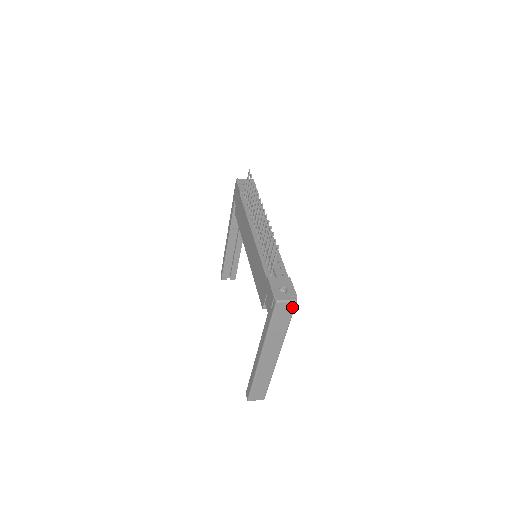
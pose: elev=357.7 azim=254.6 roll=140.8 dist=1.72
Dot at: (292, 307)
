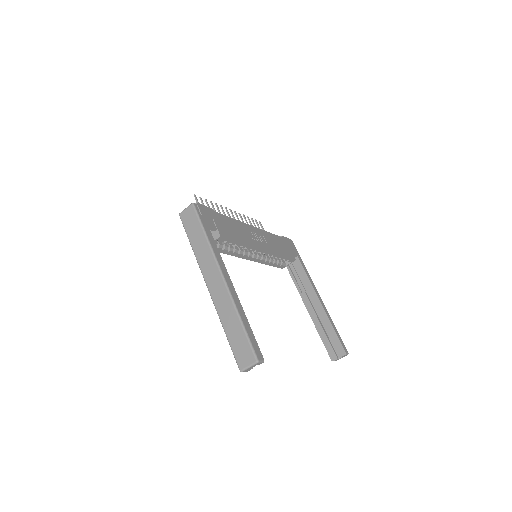
Dot at: (193, 211)
